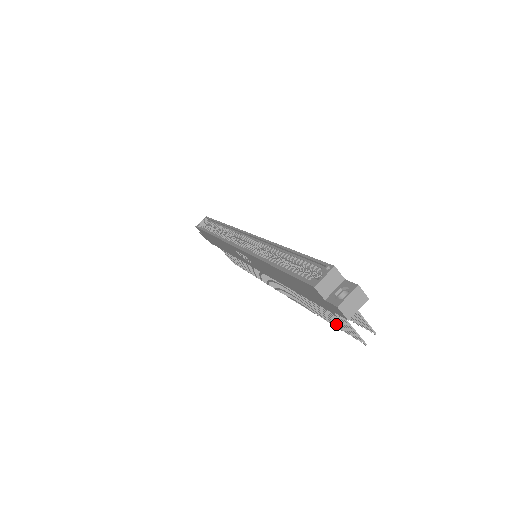
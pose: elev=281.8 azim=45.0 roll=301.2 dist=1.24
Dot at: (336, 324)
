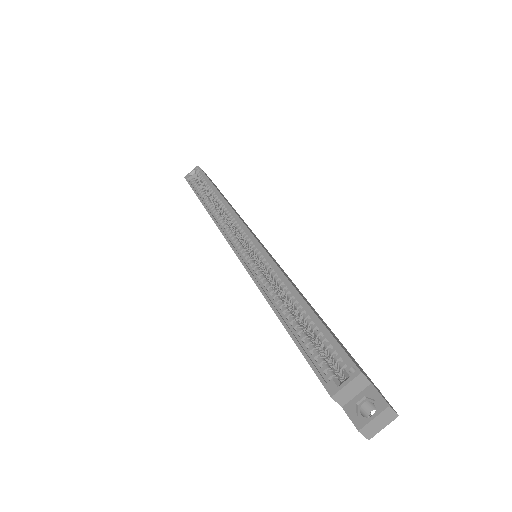
Dot at: occluded
